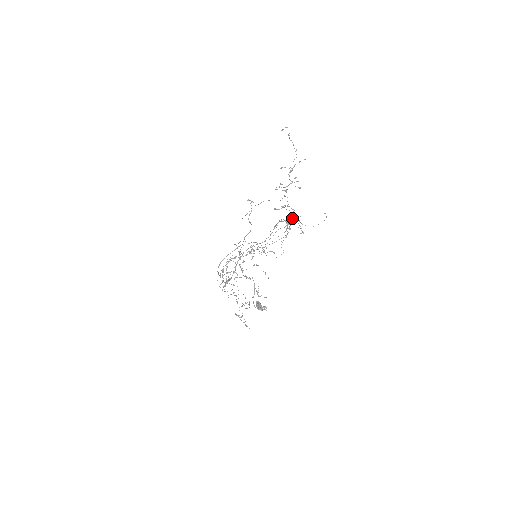
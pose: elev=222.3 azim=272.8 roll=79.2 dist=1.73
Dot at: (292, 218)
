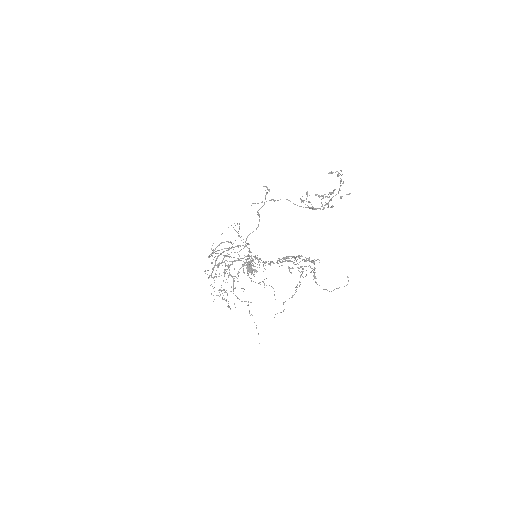
Dot at: (308, 259)
